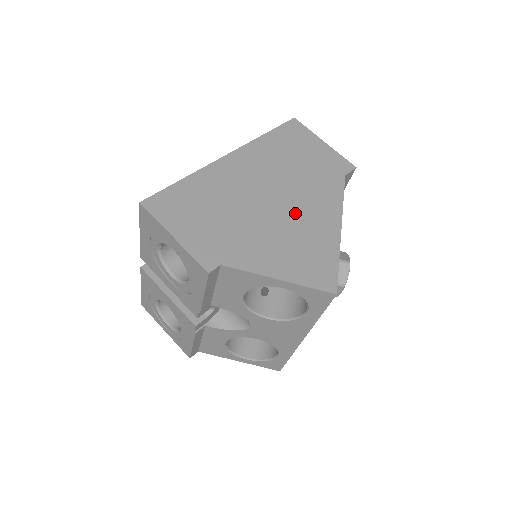
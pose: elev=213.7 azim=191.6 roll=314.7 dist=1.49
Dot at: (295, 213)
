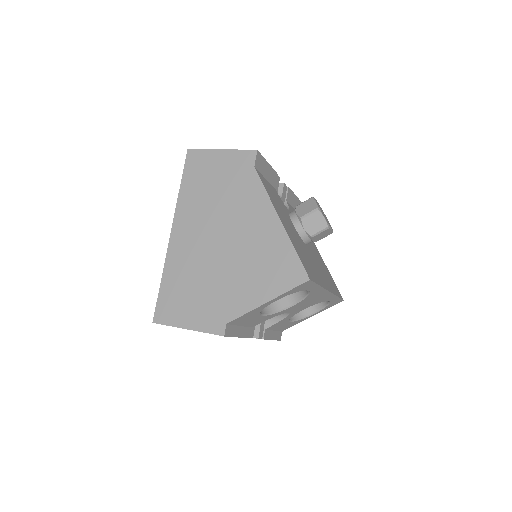
Dot at: (243, 238)
